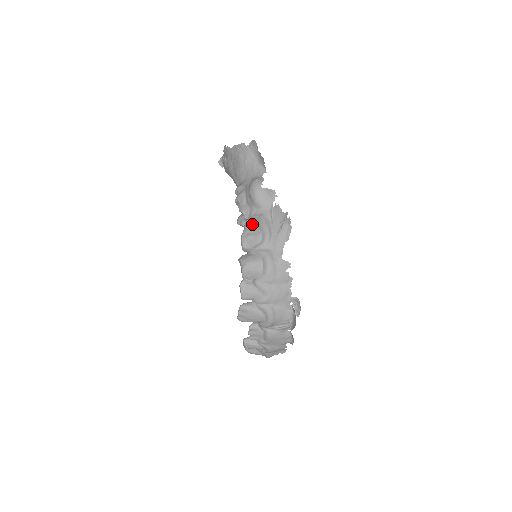
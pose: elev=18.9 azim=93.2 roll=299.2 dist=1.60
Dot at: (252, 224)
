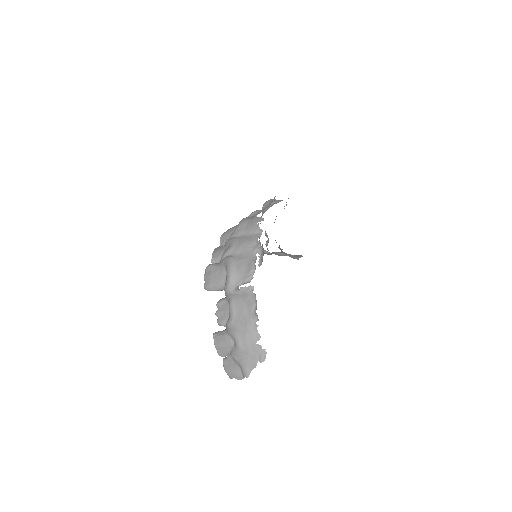
Dot at: occluded
